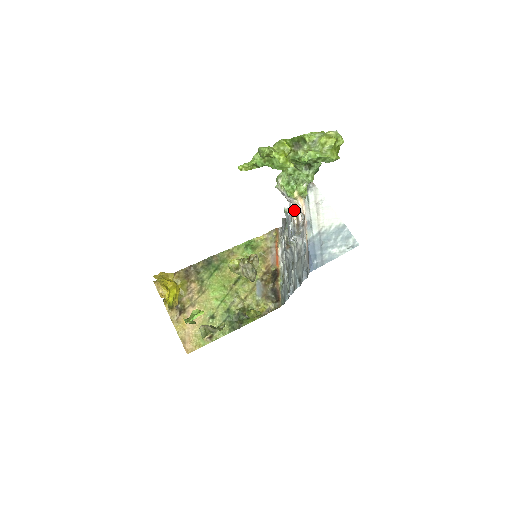
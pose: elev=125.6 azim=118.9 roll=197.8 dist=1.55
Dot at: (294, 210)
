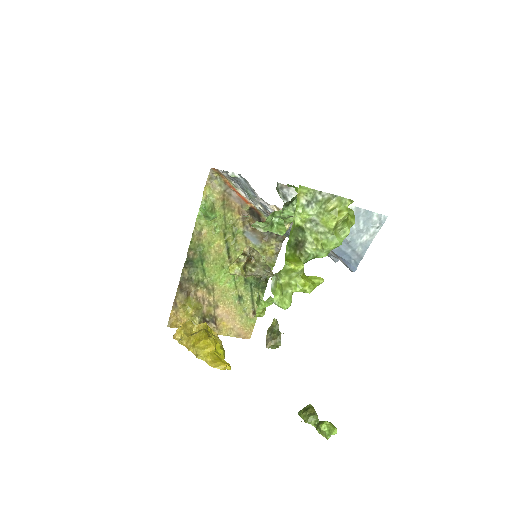
Dot at: (271, 206)
